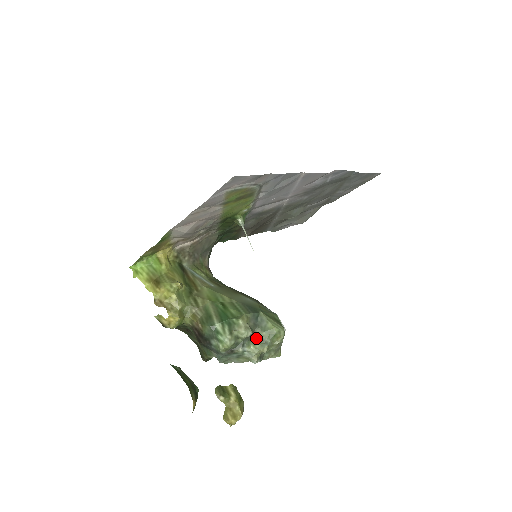
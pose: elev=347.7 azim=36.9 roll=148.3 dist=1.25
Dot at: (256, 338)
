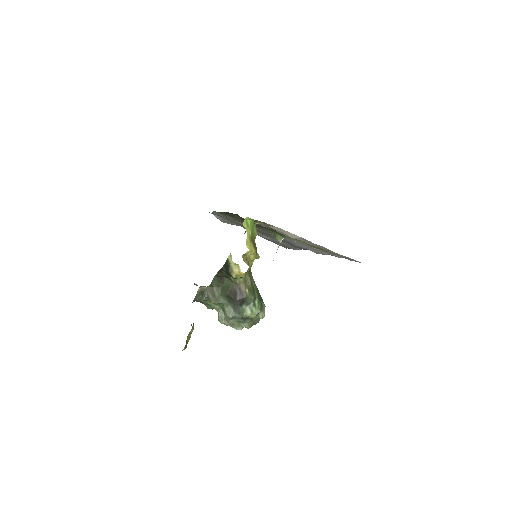
Dot at: (253, 318)
